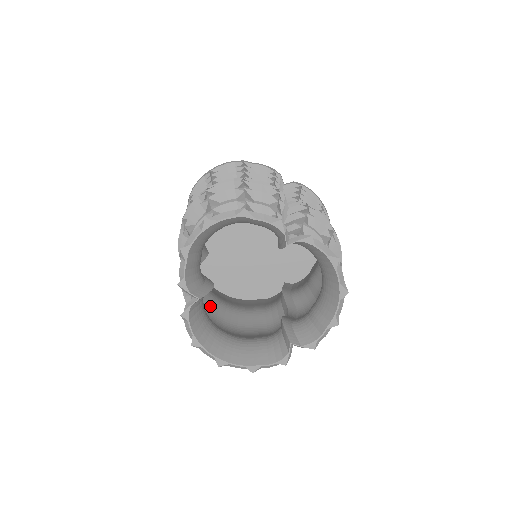
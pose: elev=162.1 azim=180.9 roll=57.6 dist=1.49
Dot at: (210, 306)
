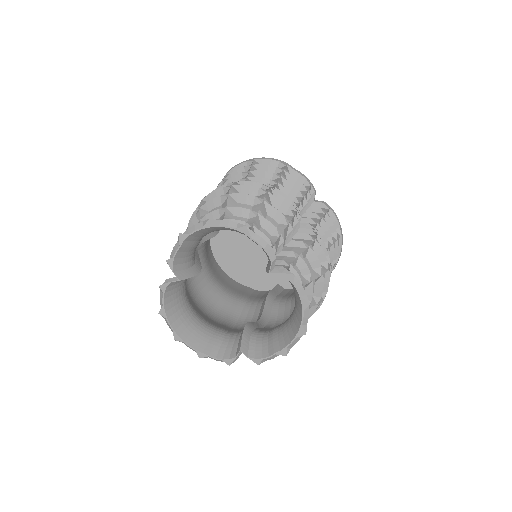
Dot at: (199, 279)
